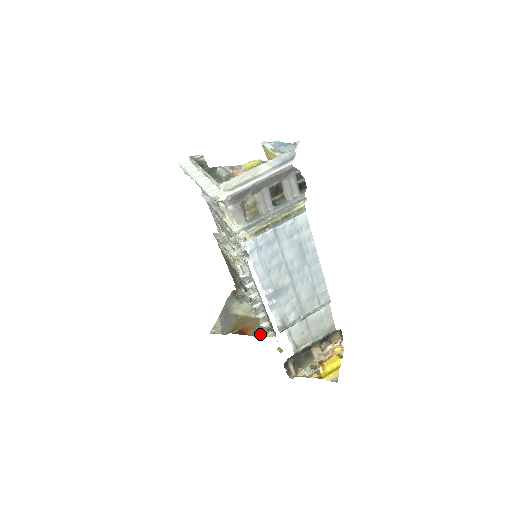
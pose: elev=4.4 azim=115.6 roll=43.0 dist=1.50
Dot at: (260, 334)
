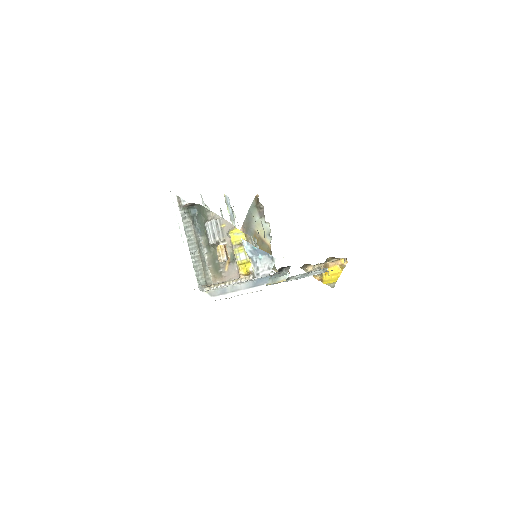
Dot at: occluded
